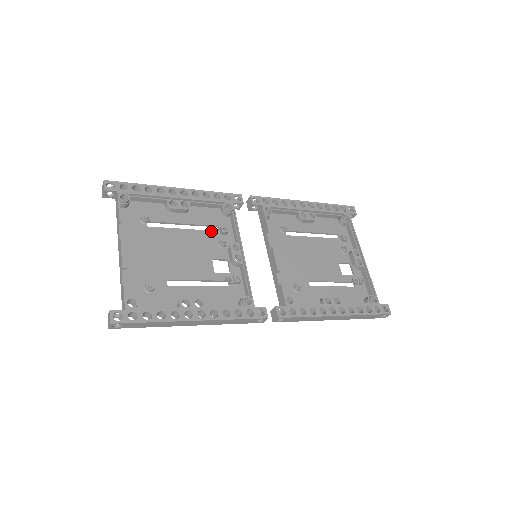
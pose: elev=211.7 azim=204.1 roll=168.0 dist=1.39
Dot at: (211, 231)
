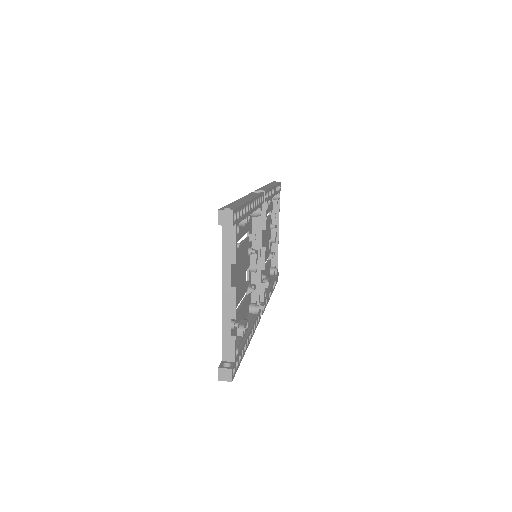
Dot at: (247, 239)
